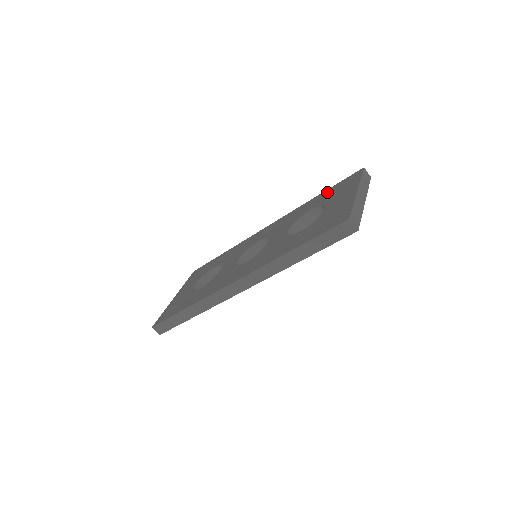
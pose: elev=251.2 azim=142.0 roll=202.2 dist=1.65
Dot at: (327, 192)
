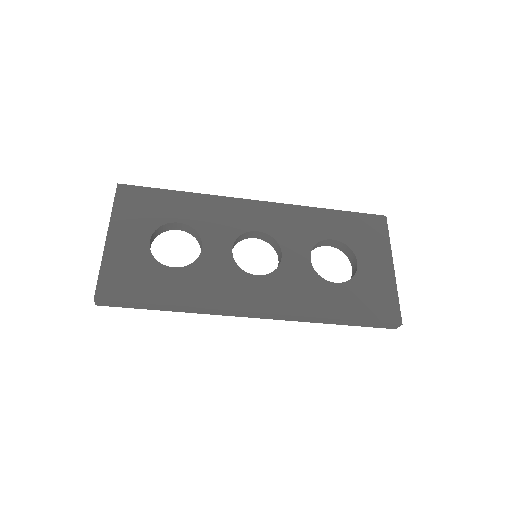
Dot at: (347, 219)
